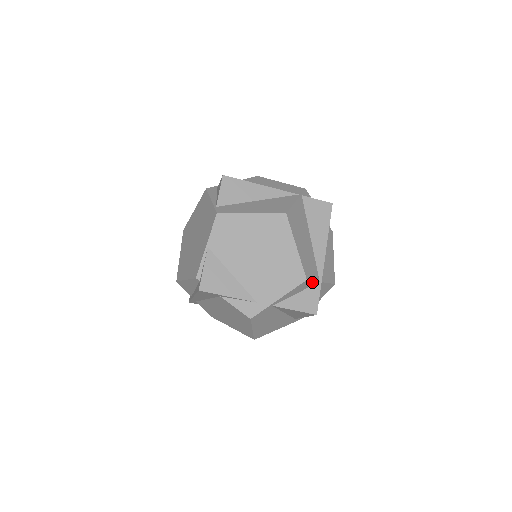
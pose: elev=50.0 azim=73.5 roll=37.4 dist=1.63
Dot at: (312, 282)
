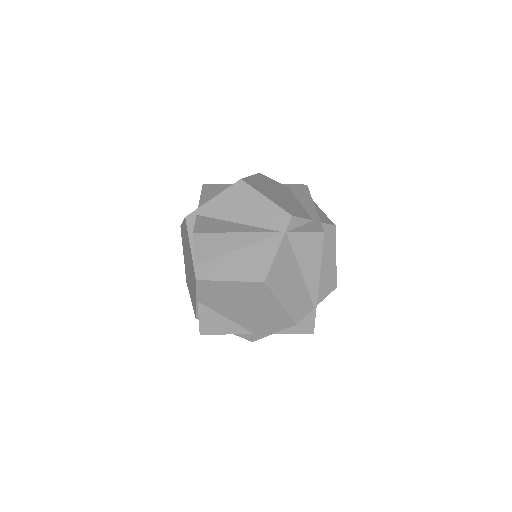
Dot at: (305, 315)
